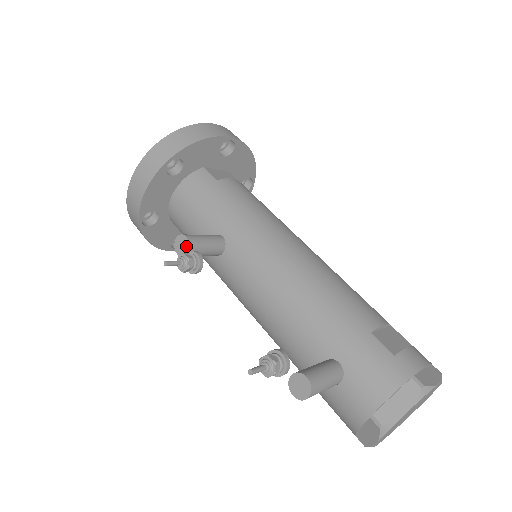
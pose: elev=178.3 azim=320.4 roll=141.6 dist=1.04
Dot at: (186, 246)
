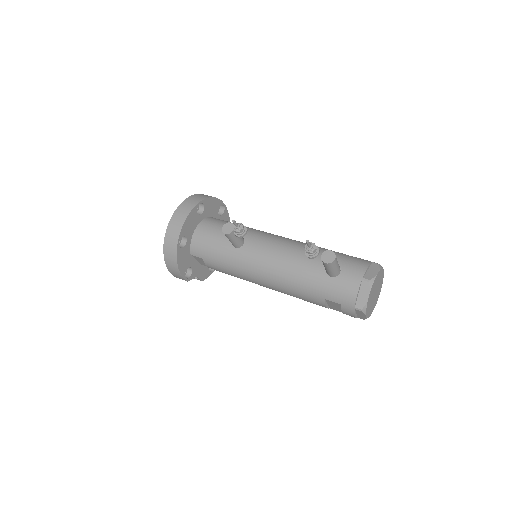
Dot at: (232, 227)
